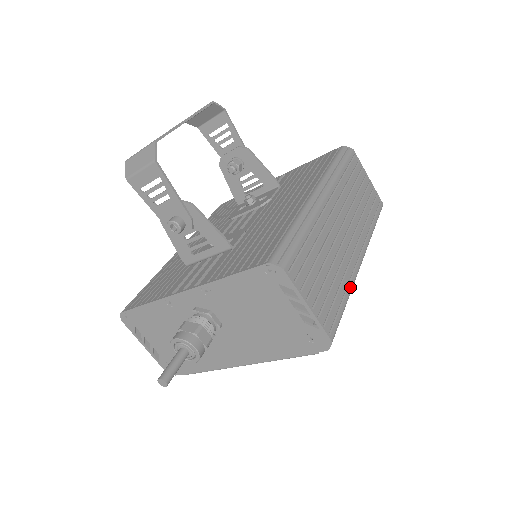
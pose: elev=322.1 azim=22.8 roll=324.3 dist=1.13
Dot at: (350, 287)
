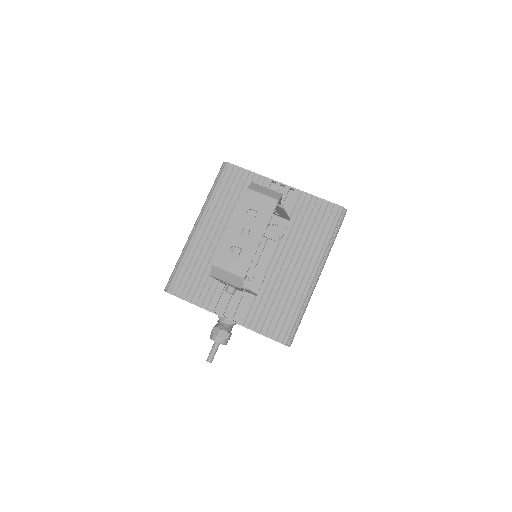
Dot at: occluded
